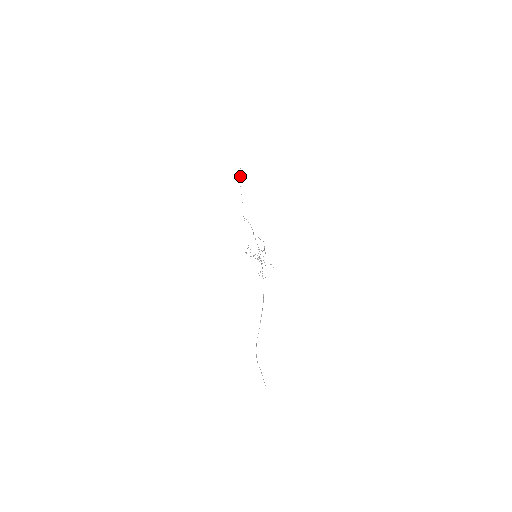
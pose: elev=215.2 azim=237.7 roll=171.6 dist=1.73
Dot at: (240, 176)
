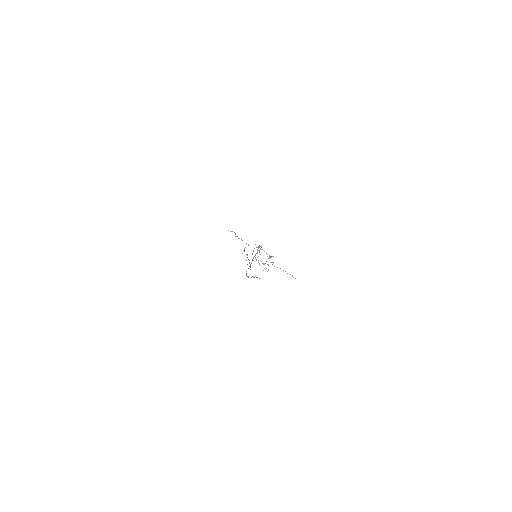
Dot at: occluded
